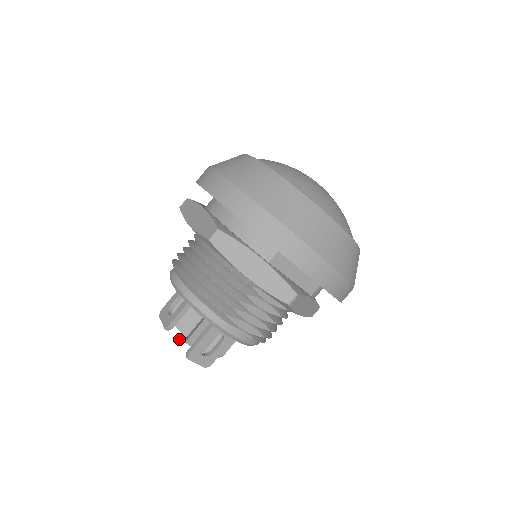
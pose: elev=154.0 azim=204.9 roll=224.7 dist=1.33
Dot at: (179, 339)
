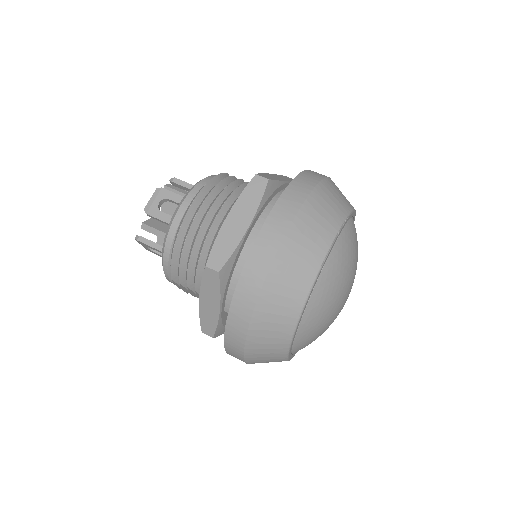
Dot at: (144, 226)
